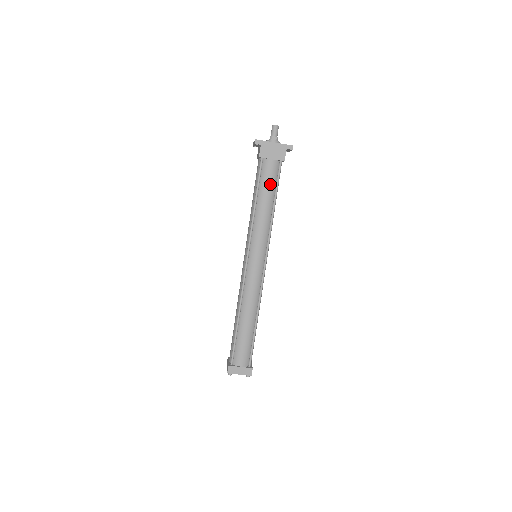
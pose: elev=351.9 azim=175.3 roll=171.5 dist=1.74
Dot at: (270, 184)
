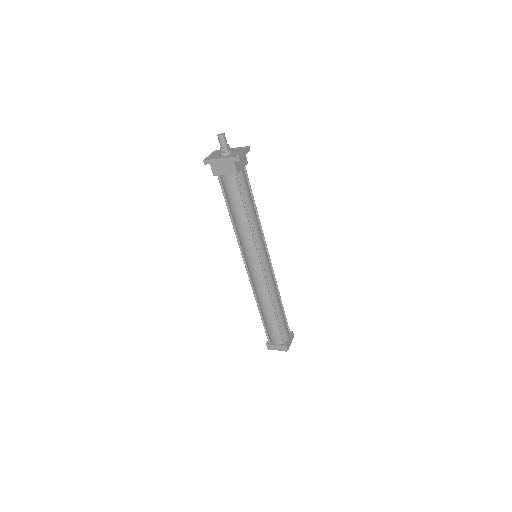
Dot at: (235, 197)
